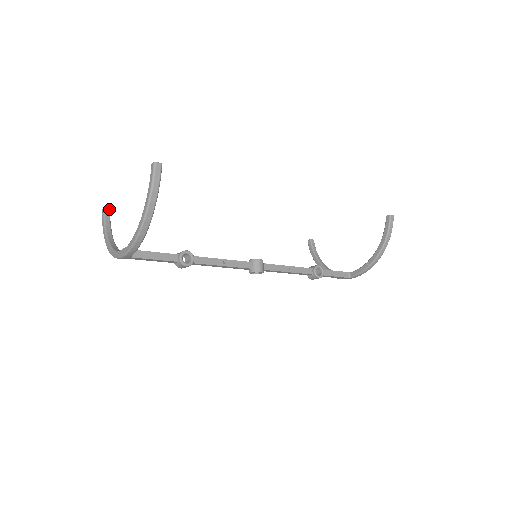
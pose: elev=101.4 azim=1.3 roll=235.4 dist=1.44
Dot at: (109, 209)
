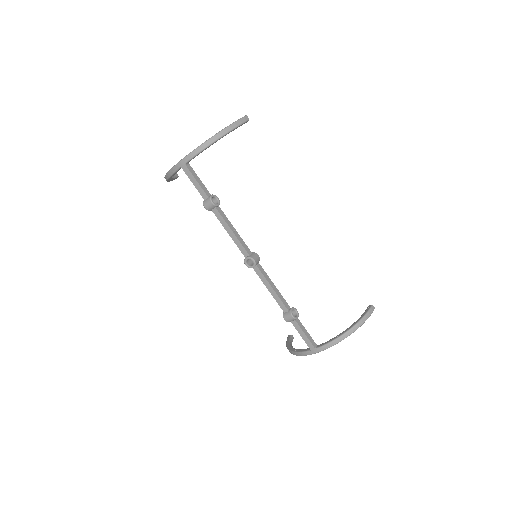
Dot at: (178, 176)
